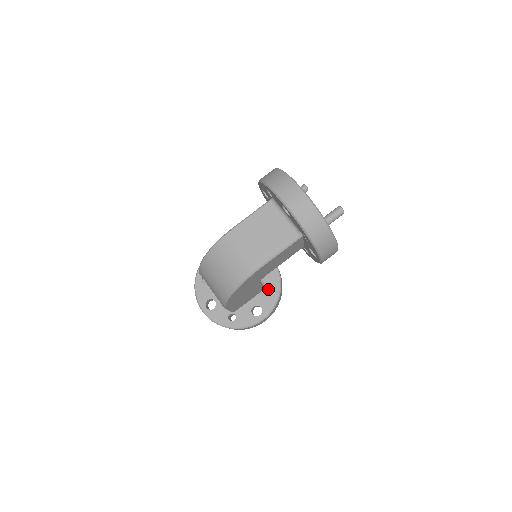
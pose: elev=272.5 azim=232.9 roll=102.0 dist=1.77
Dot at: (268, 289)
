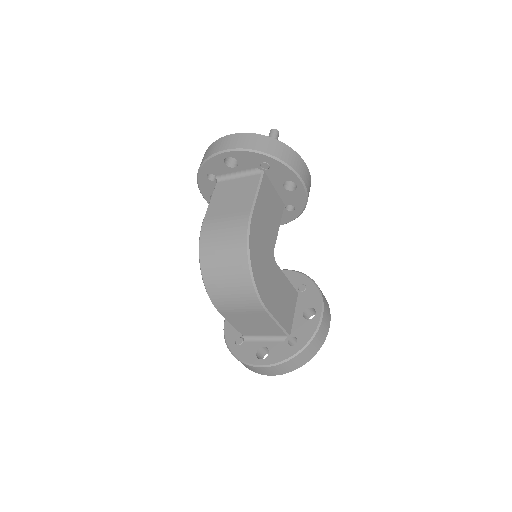
Dot at: (301, 290)
